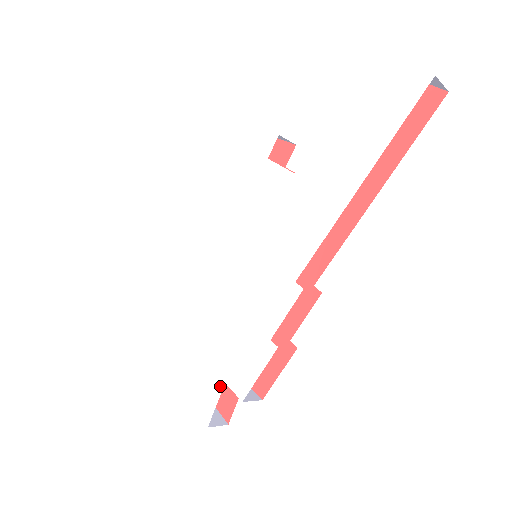
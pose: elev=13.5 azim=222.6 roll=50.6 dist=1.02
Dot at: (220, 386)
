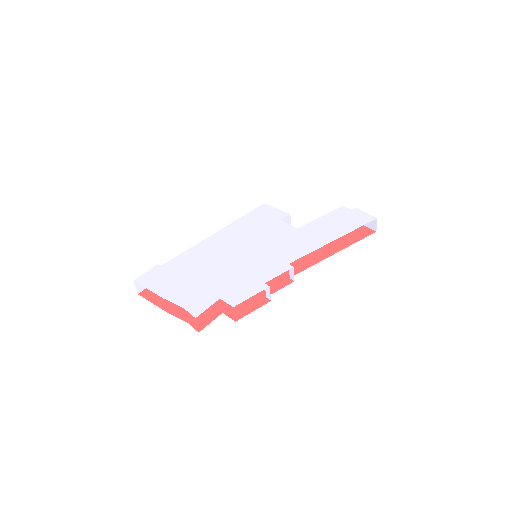
Dot at: (215, 299)
